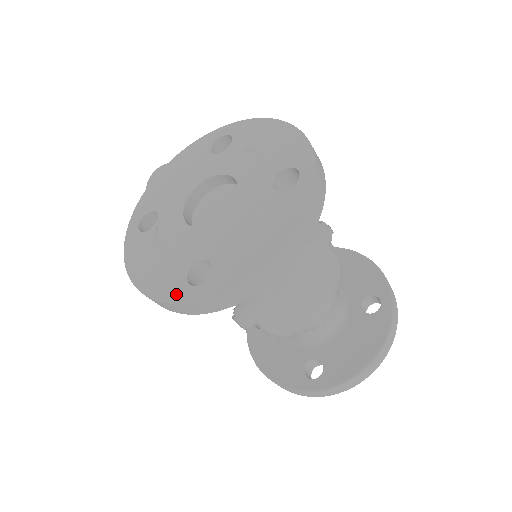
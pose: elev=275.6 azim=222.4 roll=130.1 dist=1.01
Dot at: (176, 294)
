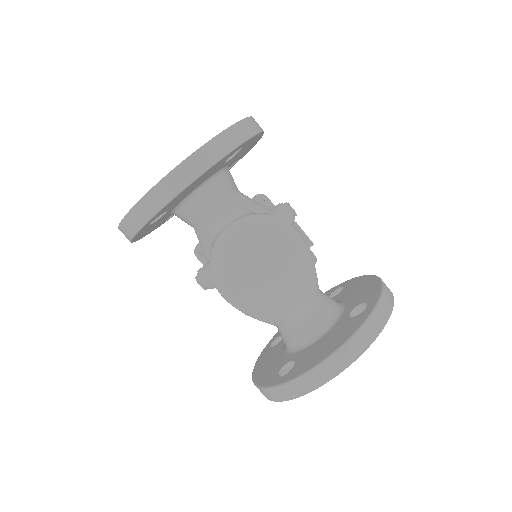
Dot at: occluded
